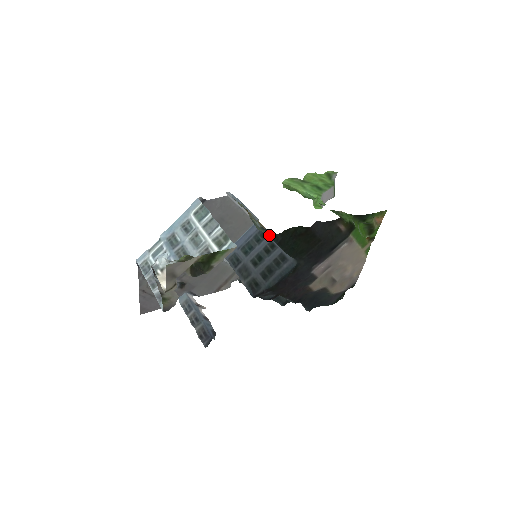
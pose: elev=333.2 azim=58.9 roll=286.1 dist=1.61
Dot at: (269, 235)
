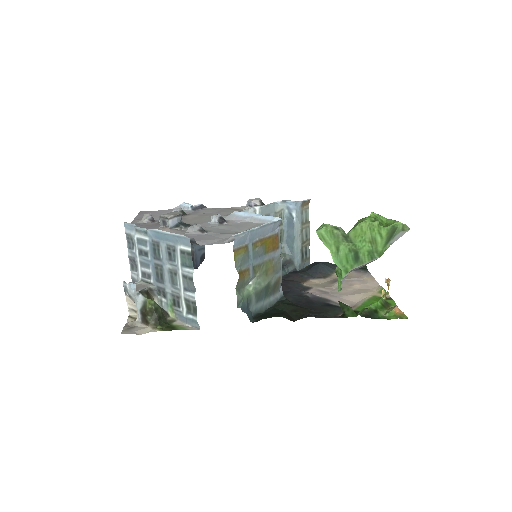
Dot at: (248, 309)
